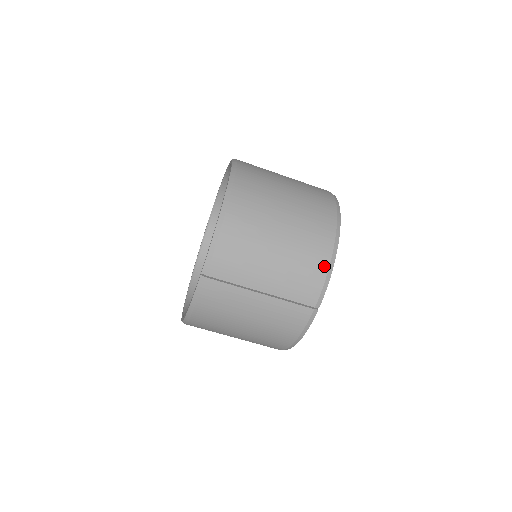
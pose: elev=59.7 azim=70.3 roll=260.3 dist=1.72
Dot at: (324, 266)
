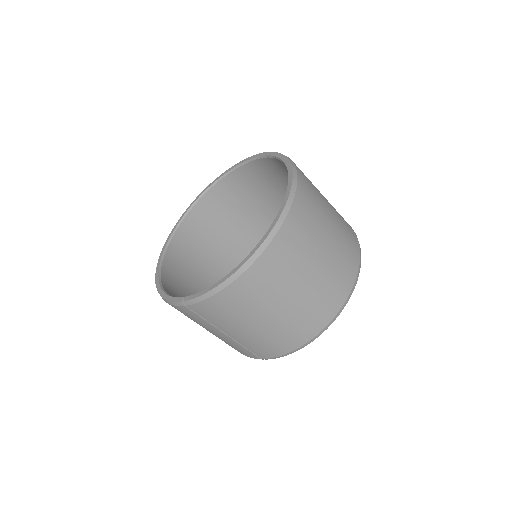
Dot at: (291, 348)
